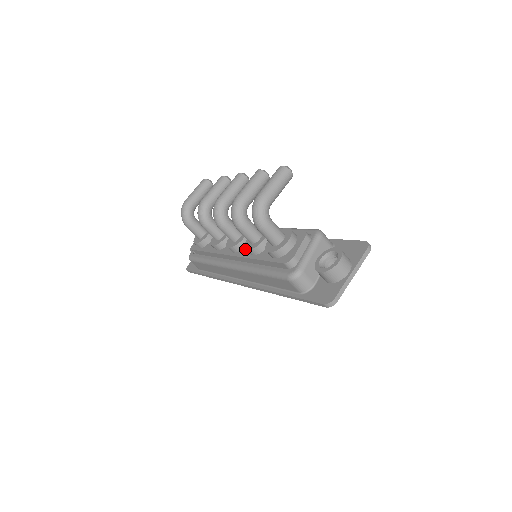
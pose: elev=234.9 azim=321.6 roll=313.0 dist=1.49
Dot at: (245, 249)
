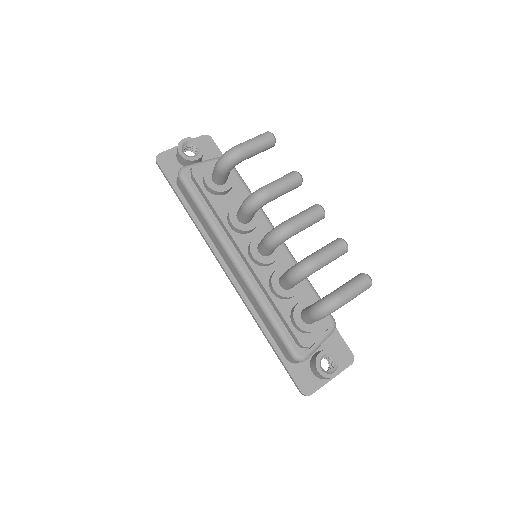
Dot at: (265, 271)
